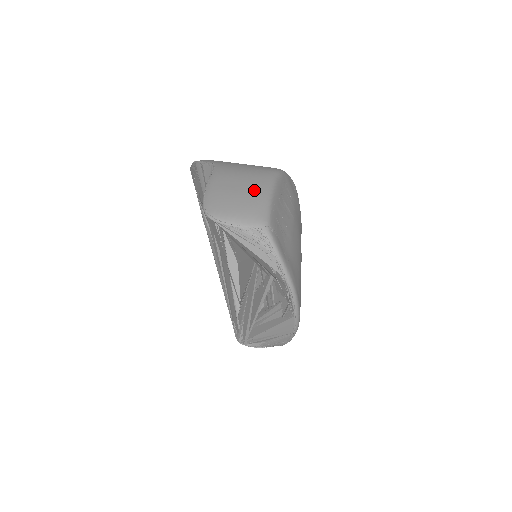
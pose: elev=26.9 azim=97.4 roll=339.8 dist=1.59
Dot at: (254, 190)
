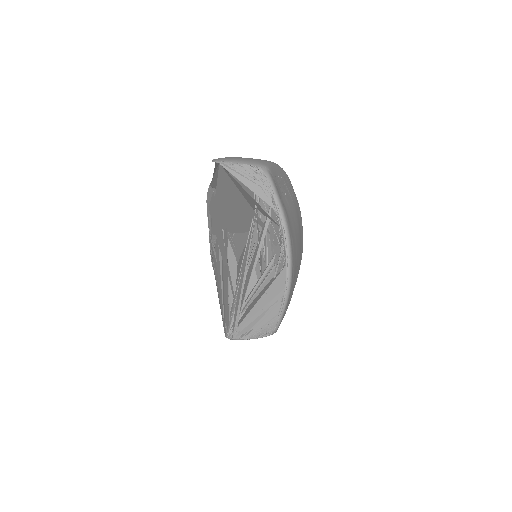
Dot at: occluded
